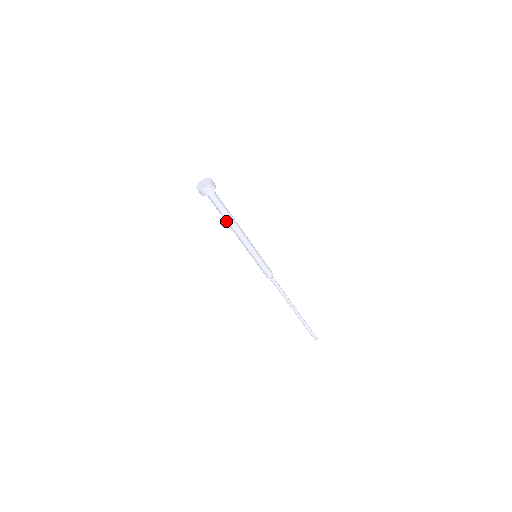
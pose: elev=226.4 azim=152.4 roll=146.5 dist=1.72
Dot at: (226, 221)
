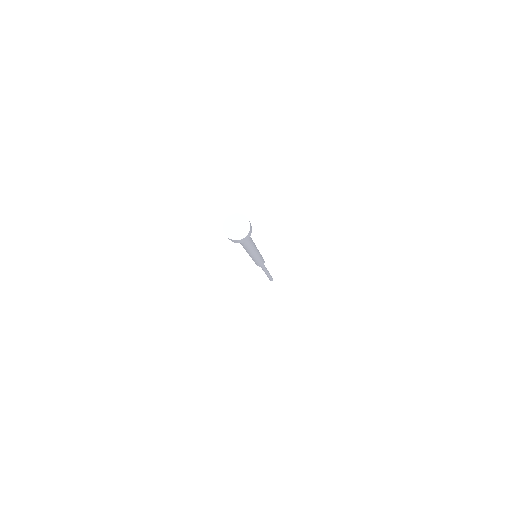
Dot at: occluded
